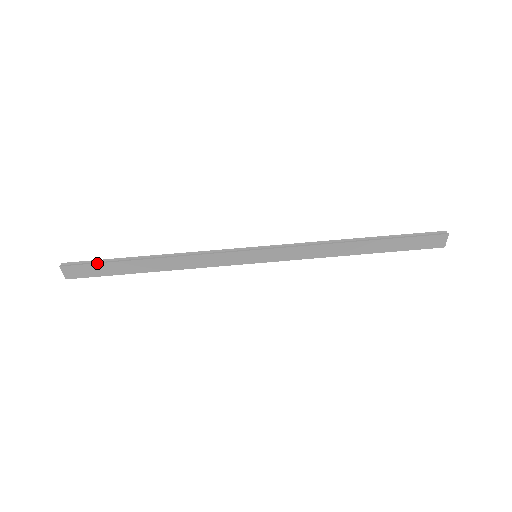
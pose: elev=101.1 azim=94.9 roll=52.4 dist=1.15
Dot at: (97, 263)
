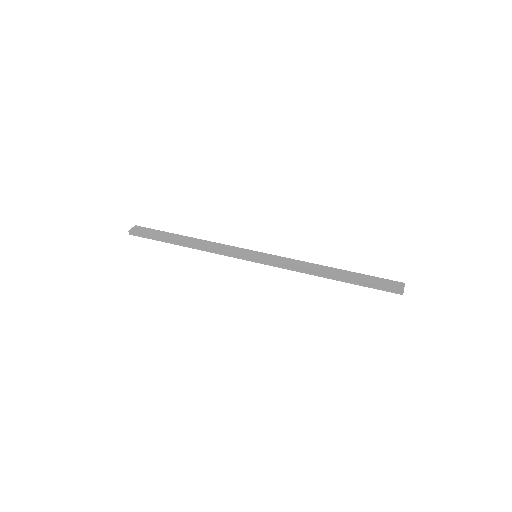
Dot at: (157, 230)
